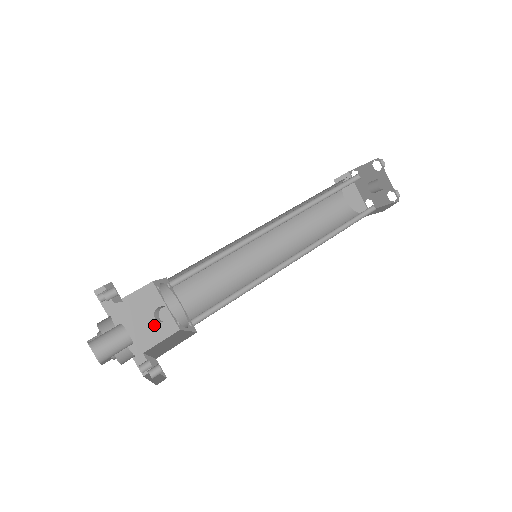
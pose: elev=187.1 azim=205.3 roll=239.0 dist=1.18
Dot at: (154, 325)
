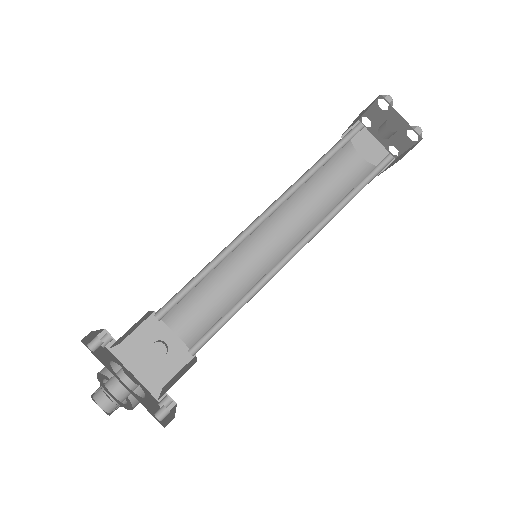
Dot at: (167, 356)
